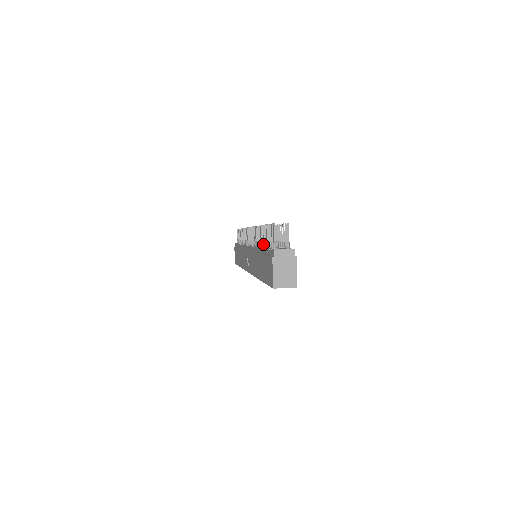
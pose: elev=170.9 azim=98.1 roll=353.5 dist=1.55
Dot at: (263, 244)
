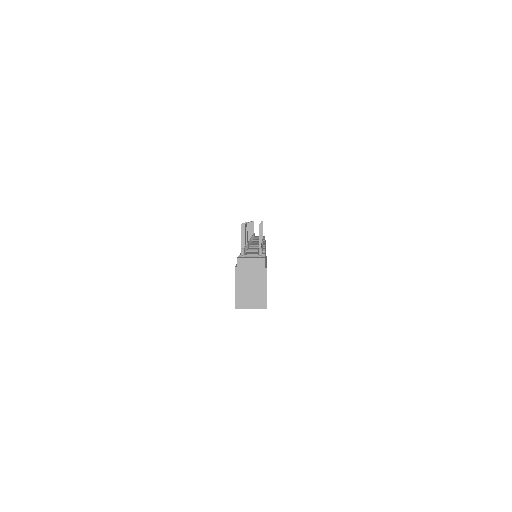
Dot at: occluded
